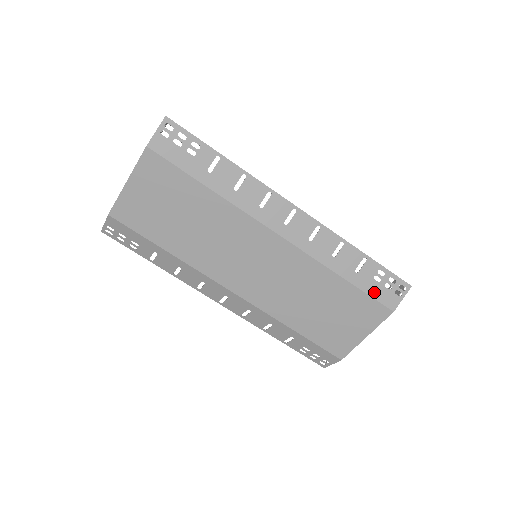
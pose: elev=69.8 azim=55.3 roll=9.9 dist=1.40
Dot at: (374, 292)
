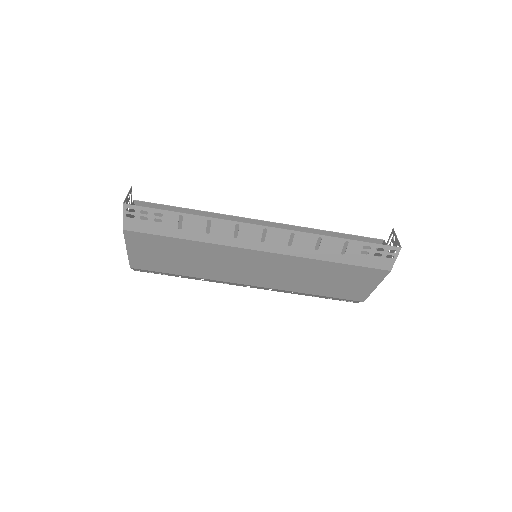
Dot at: (366, 263)
